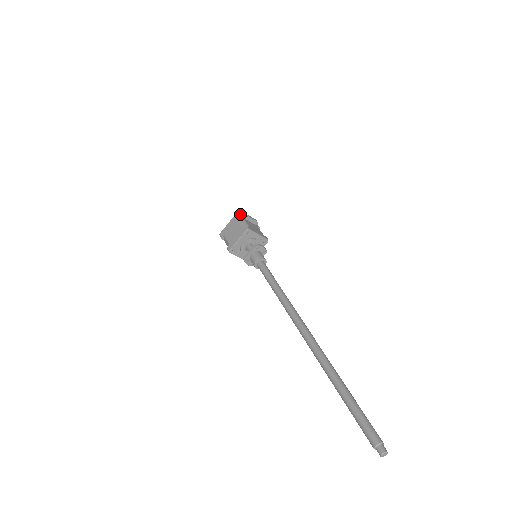
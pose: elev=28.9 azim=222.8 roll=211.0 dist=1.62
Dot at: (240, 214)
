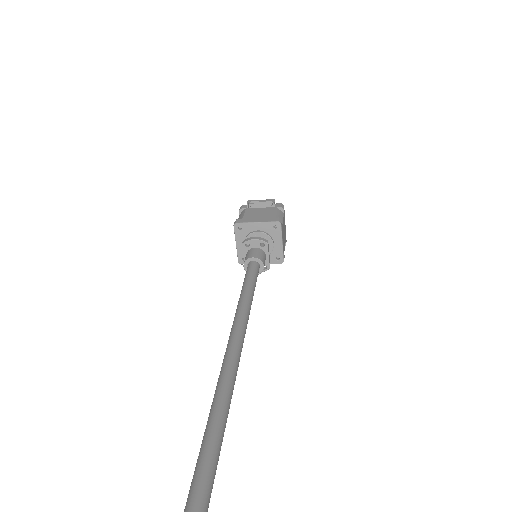
Dot at: (245, 205)
